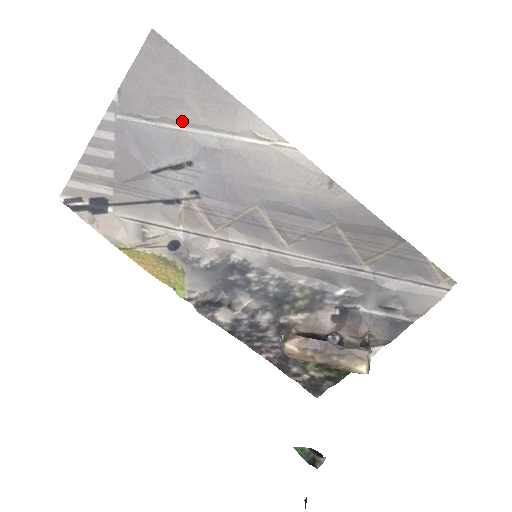
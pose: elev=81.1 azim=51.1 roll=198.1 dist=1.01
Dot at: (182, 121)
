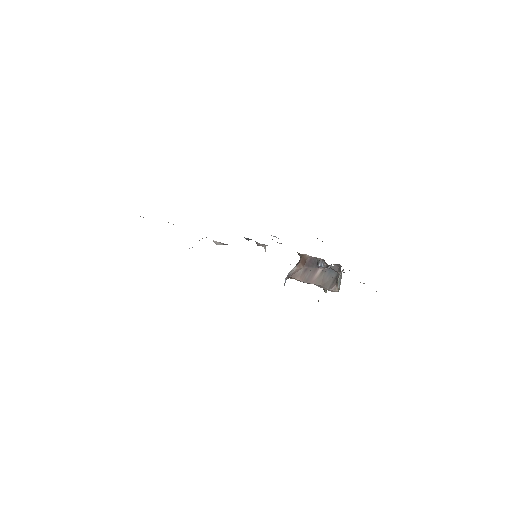
Dot at: occluded
